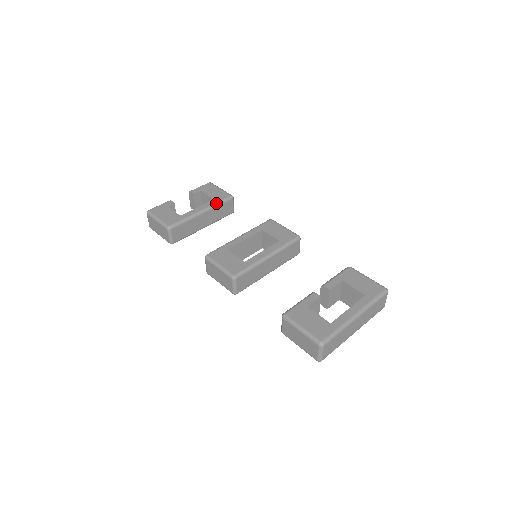
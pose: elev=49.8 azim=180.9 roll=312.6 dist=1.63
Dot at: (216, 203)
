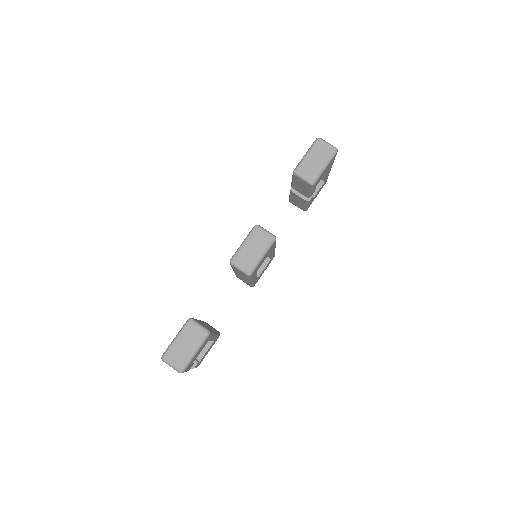
Dot at: occluded
